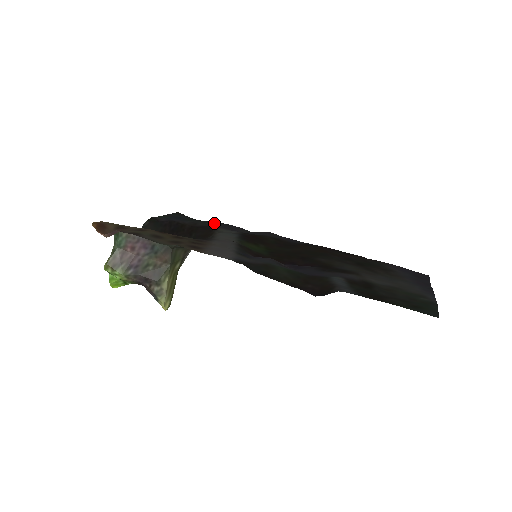
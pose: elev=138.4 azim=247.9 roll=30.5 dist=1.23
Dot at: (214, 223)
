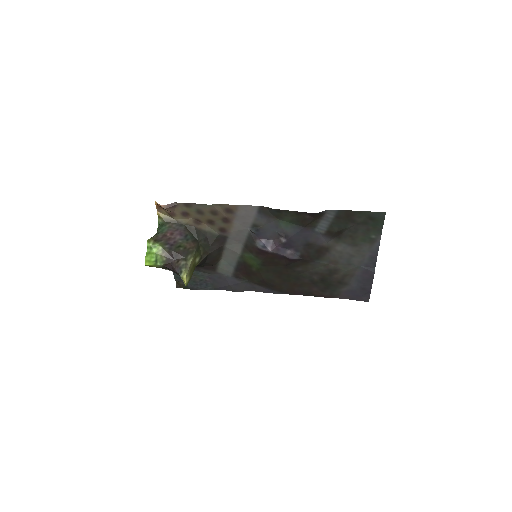
Dot at: (211, 276)
